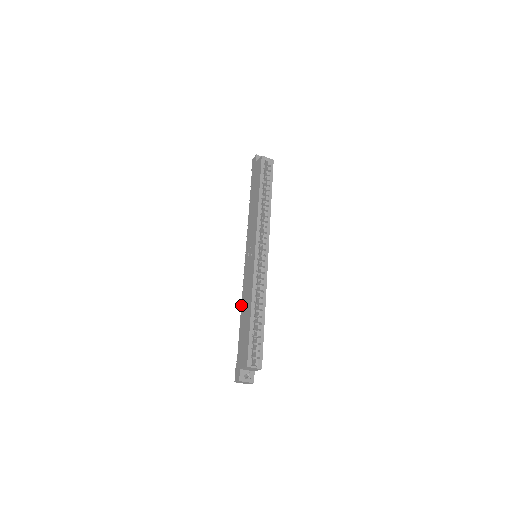
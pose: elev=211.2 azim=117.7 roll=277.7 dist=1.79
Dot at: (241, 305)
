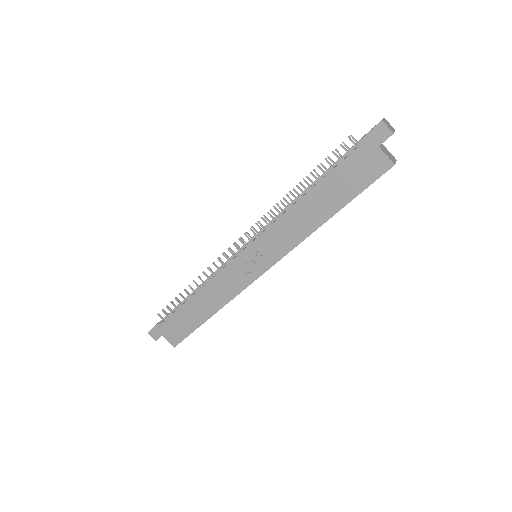
Dot at: (200, 289)
